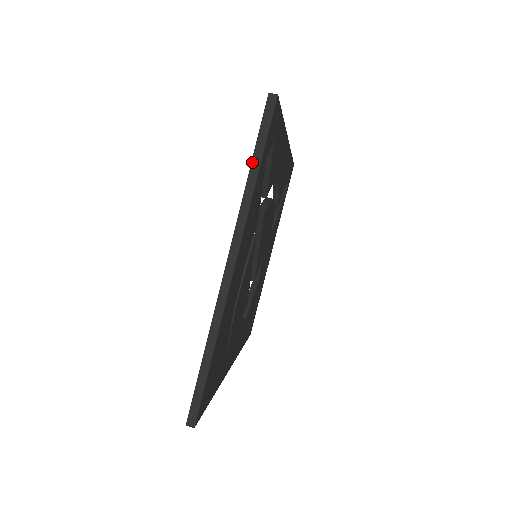
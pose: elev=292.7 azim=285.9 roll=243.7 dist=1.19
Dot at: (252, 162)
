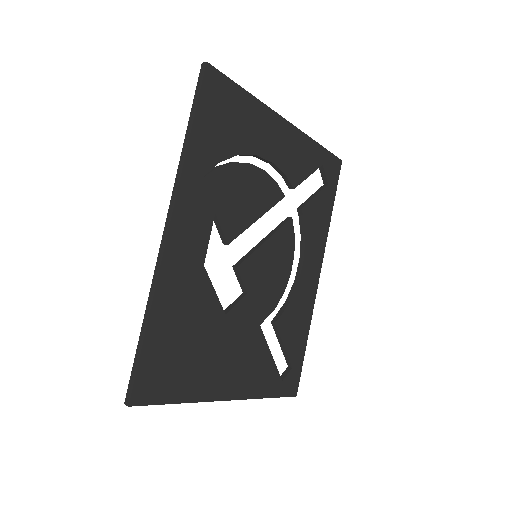
Dot at: occluded
